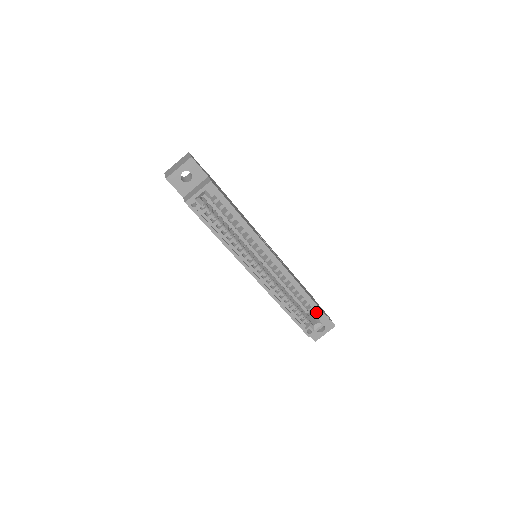
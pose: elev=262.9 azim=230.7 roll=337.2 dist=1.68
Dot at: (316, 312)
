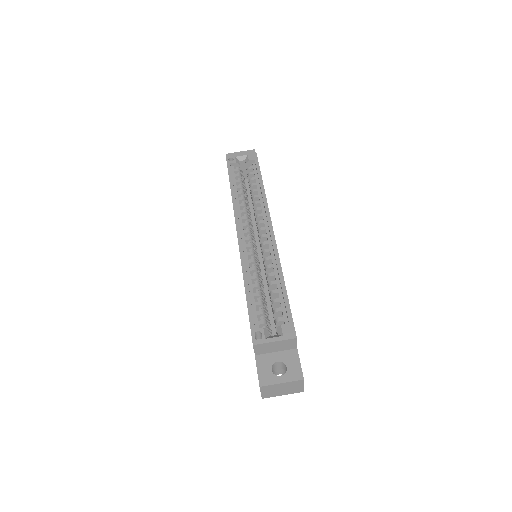
Dot at: (284, 318)
